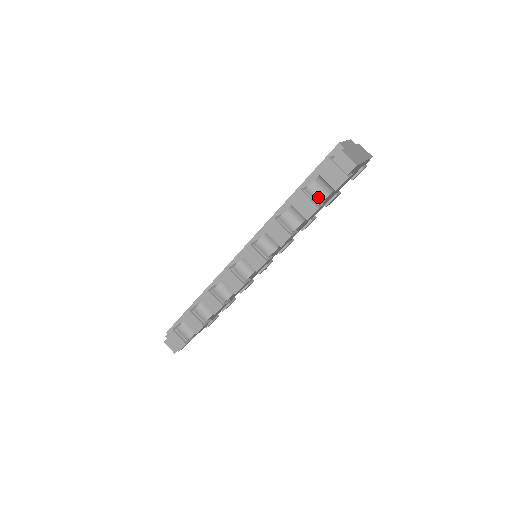
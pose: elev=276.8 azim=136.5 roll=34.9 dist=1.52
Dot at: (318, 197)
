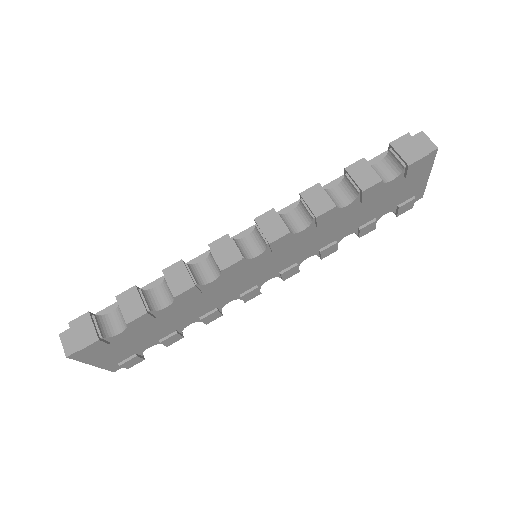
Dot at: occluded
